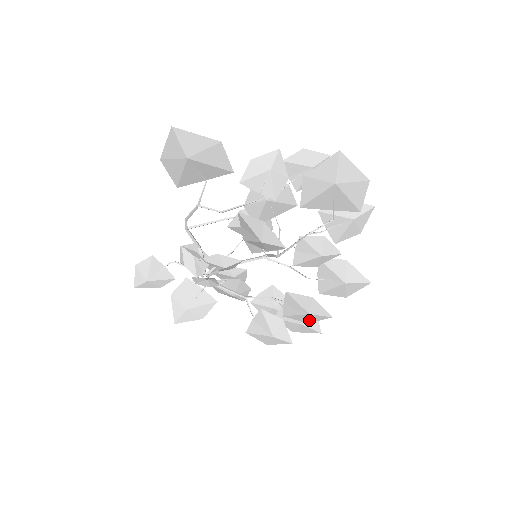
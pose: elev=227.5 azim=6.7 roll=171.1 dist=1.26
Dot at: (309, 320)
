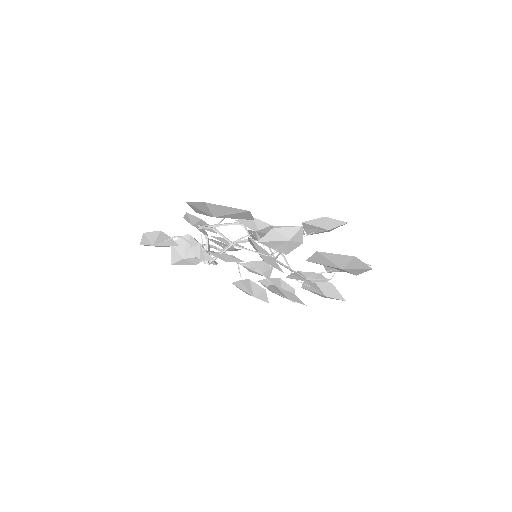
Dot at: occluded
